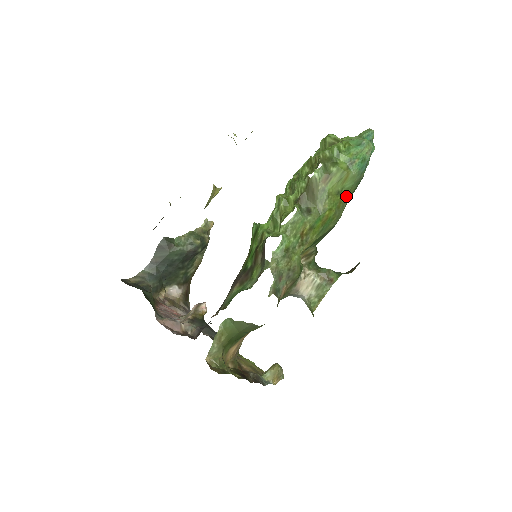
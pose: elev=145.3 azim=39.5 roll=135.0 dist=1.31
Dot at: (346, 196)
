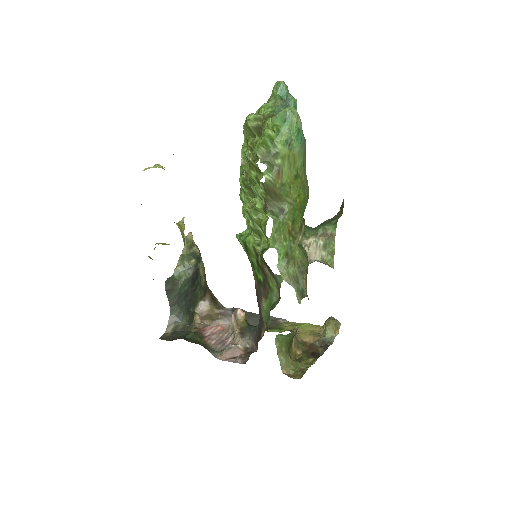
Dot at: (303, 172)
